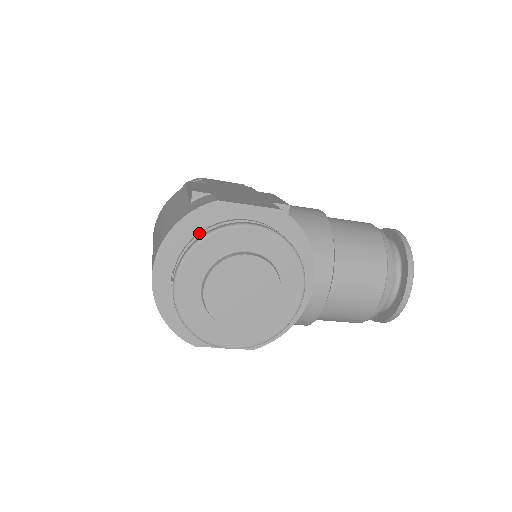
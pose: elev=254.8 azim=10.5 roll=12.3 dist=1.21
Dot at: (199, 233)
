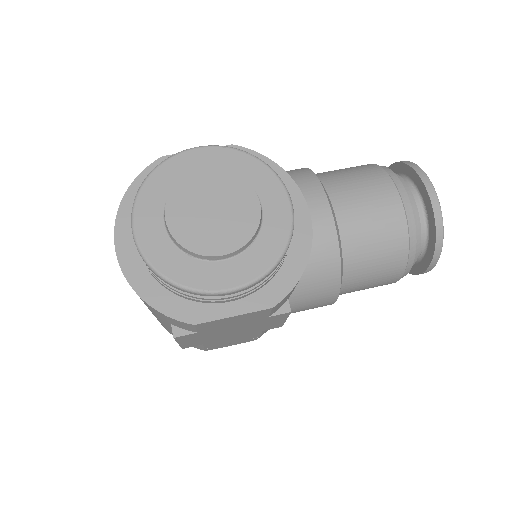
Dot at: occluded
